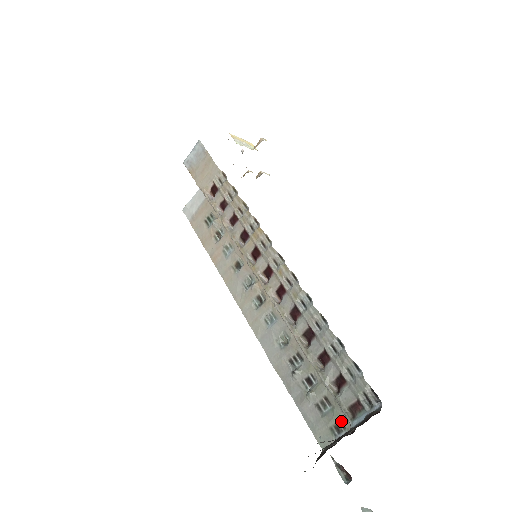
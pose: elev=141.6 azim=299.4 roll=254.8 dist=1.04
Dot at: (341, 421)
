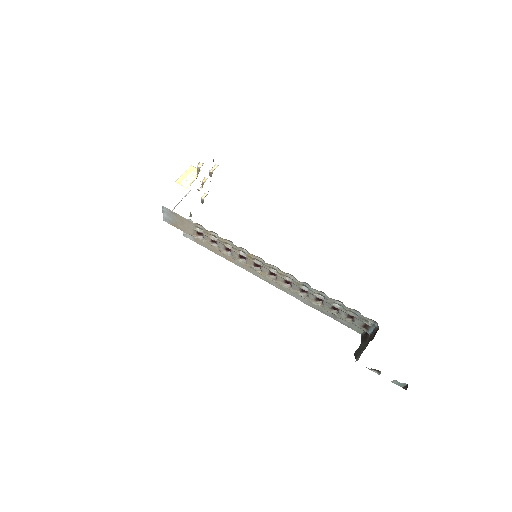
Dot at: occluded
